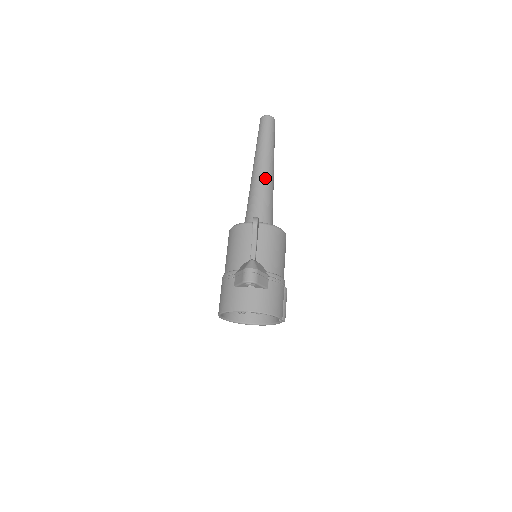
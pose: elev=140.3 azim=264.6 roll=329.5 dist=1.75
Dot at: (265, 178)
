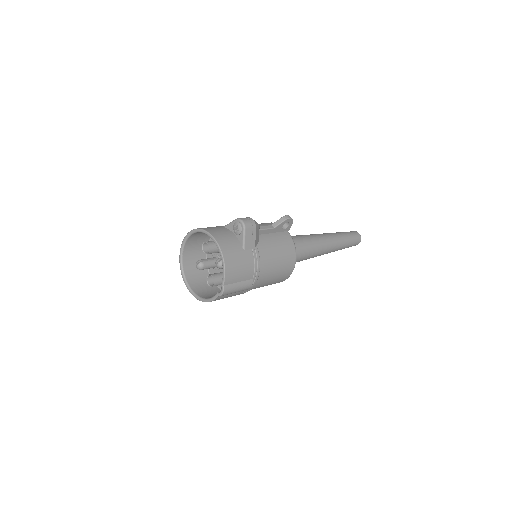
Dot at: (319, 239)
